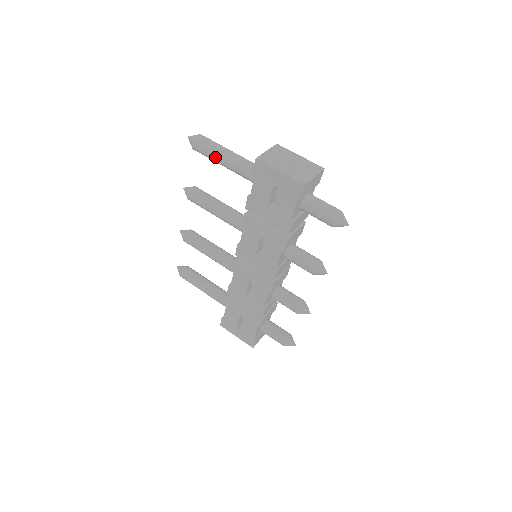
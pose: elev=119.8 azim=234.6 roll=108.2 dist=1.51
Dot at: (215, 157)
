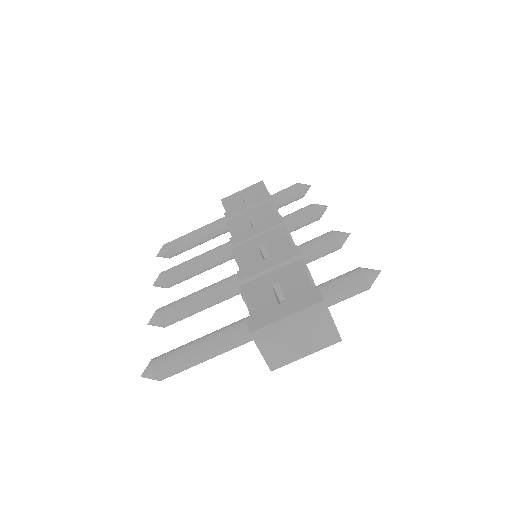
Dot at: occluded
